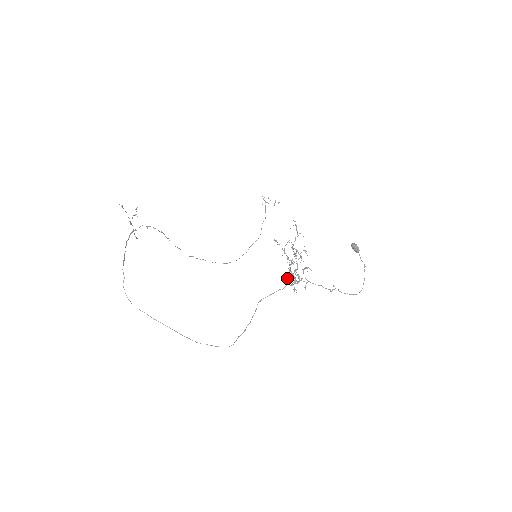
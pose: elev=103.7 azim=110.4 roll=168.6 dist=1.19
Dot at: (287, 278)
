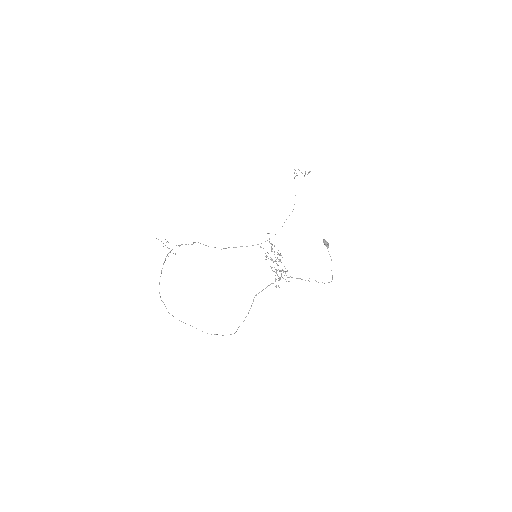
Dot at: occluded
